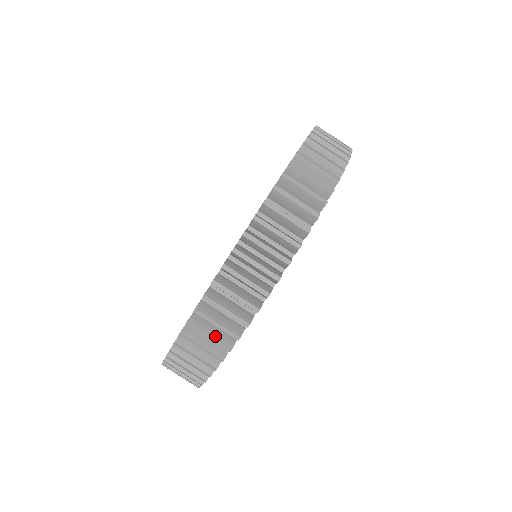
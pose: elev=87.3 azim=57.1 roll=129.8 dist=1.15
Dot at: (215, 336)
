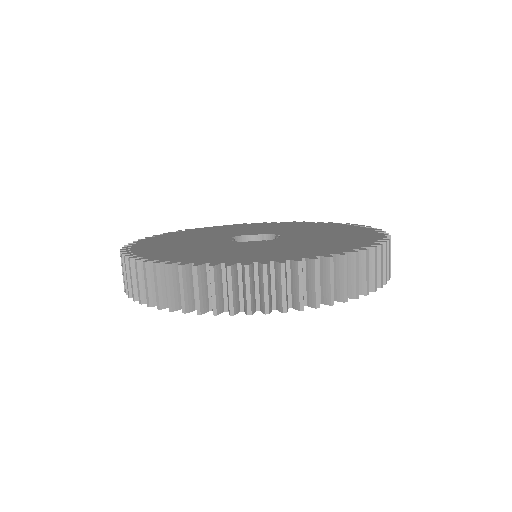
Dot at: occluded
